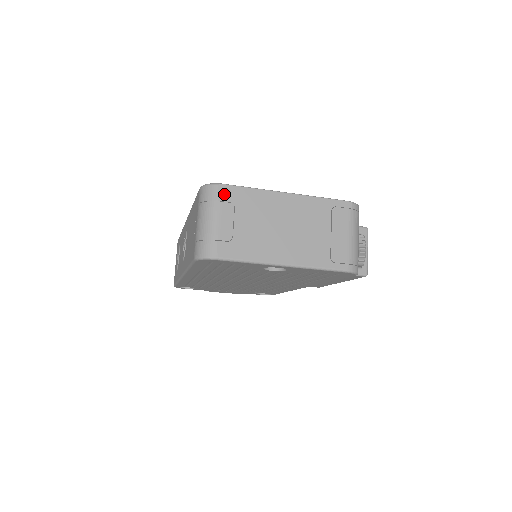
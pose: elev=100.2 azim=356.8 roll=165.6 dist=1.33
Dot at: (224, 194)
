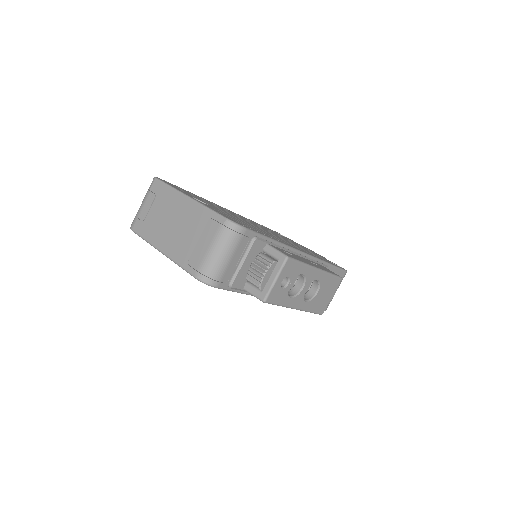
Dot at: (155, 186)
